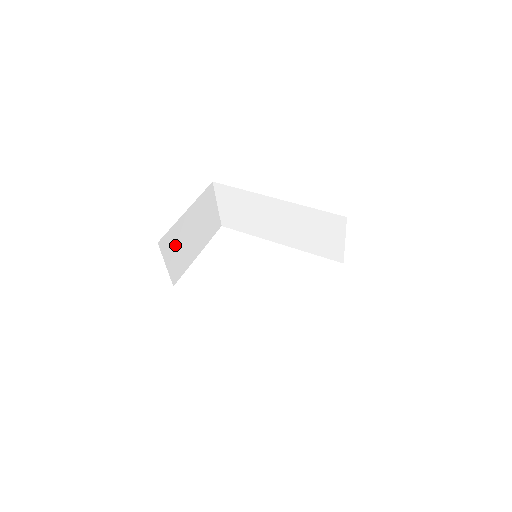
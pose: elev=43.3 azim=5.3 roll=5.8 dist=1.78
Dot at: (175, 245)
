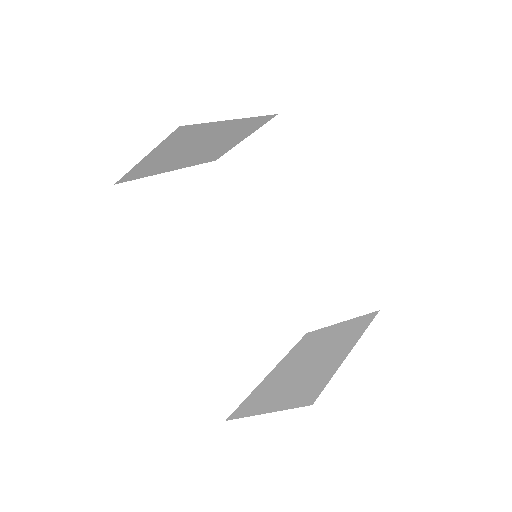
Dot at: (180, 144)
